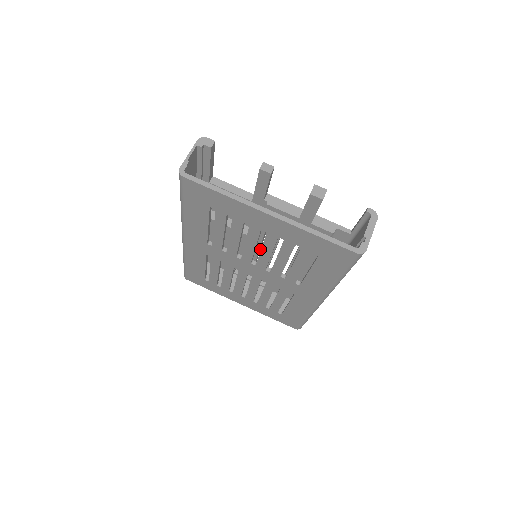
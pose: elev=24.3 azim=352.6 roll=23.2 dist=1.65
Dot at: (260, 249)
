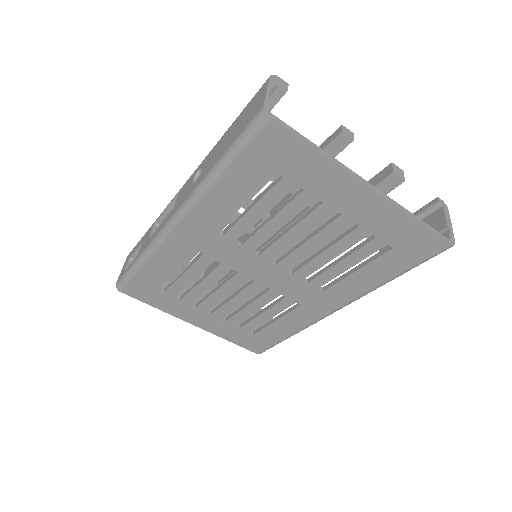
Dot at: occluded
